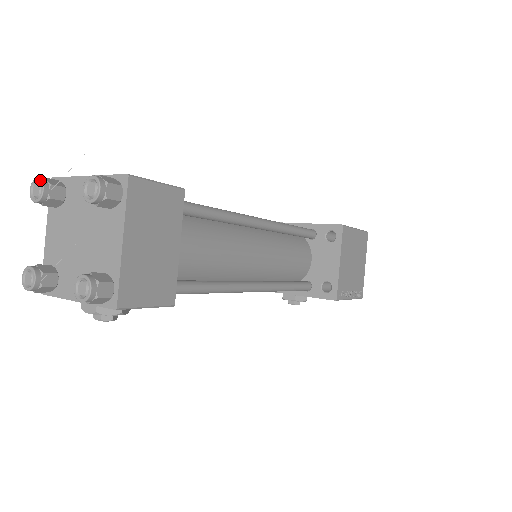
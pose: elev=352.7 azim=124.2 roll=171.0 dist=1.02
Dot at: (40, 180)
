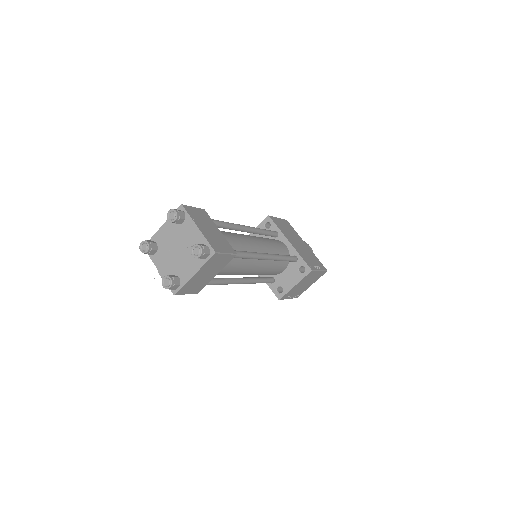
Dot at: (177, 214)
